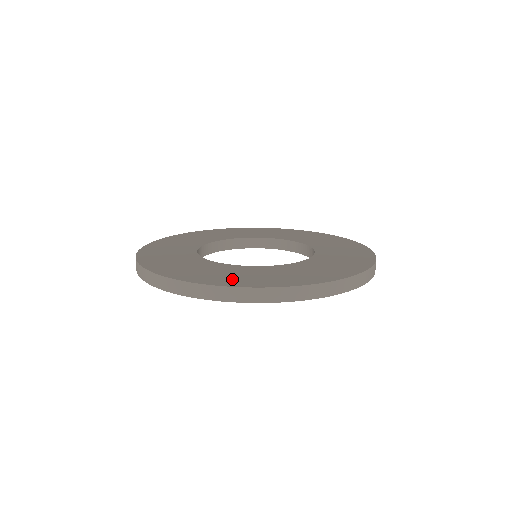
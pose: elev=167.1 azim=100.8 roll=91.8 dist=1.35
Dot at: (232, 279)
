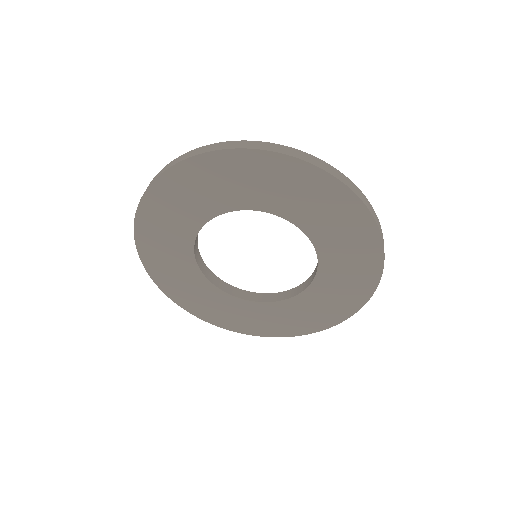
Dot at: occluded
